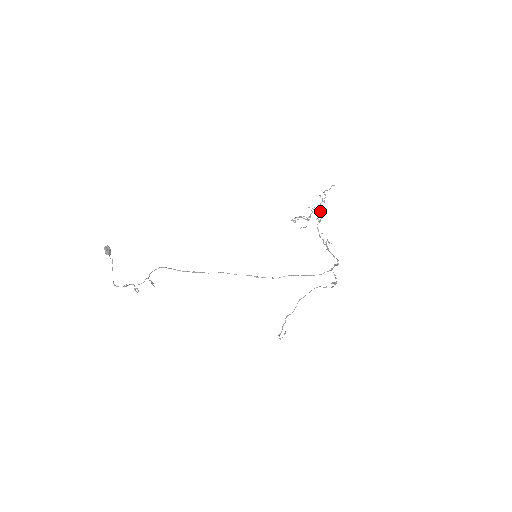
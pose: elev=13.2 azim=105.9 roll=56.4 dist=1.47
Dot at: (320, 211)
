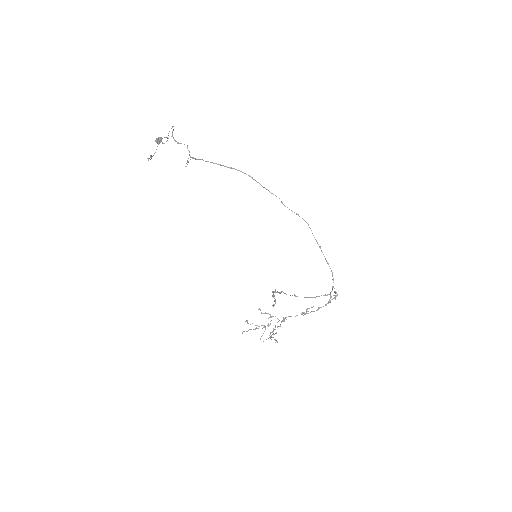
Dot at: (281, 321)
